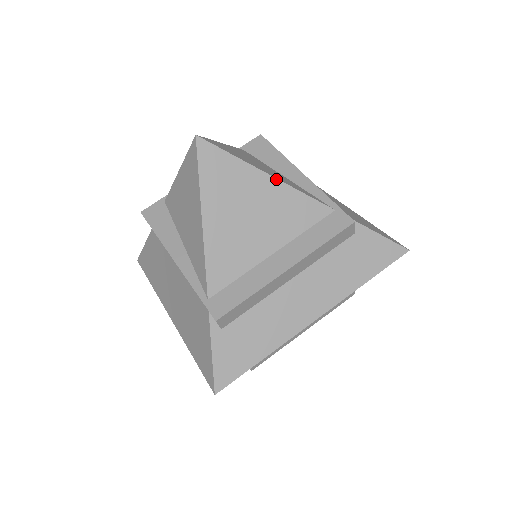
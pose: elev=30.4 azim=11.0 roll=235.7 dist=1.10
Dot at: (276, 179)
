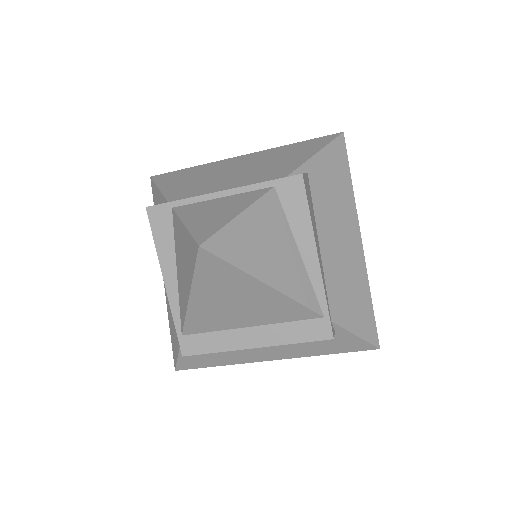
Dot at: (274, 290)
